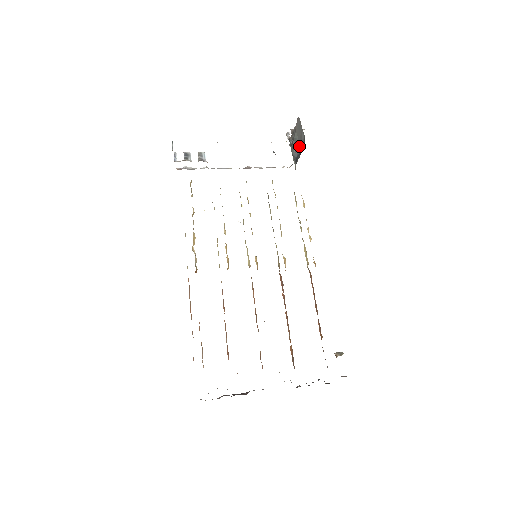
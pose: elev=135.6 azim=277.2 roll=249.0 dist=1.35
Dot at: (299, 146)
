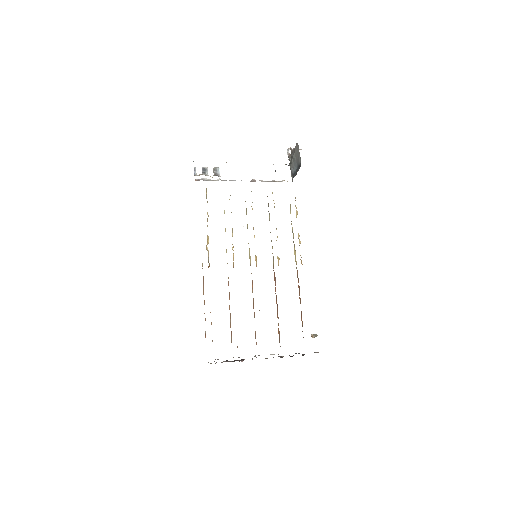
Dot at: (296, 165)
